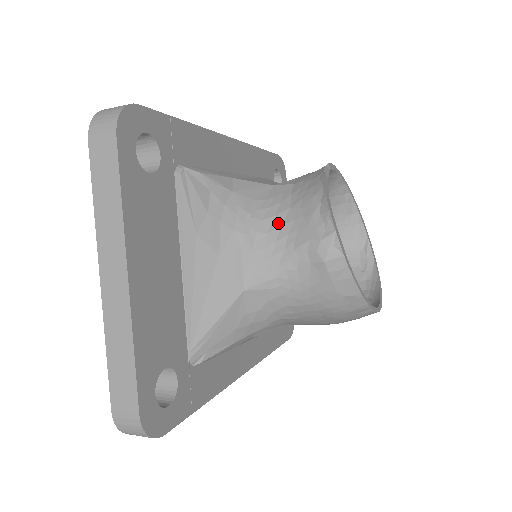
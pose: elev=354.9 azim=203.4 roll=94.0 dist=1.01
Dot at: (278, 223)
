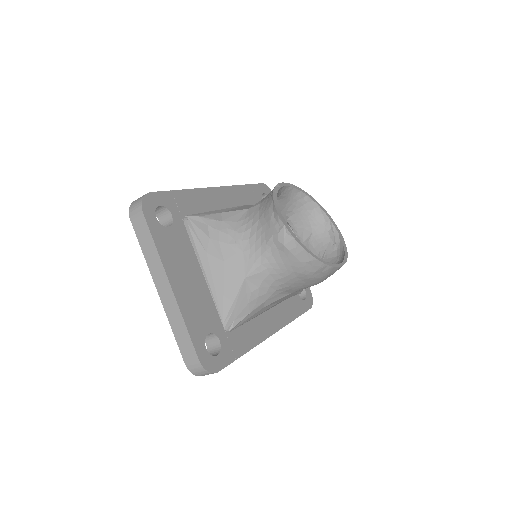
Dot at: (254, 231)
